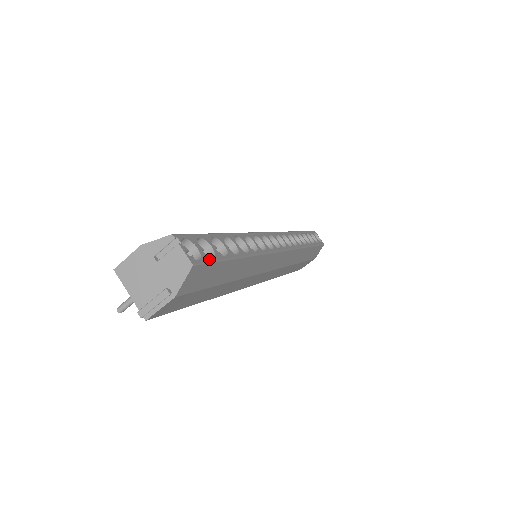
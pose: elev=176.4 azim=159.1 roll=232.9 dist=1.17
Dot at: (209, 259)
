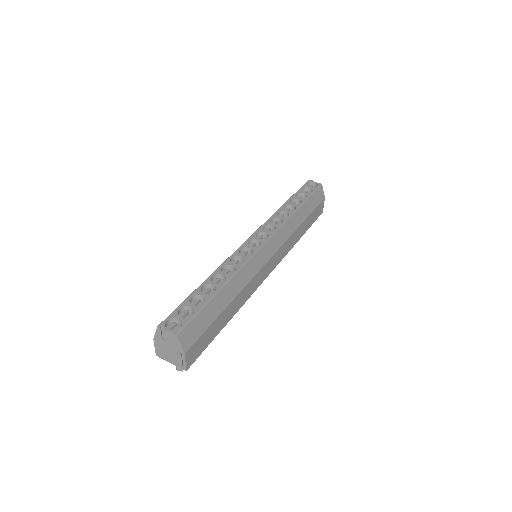
Dot at: (189, 319)
